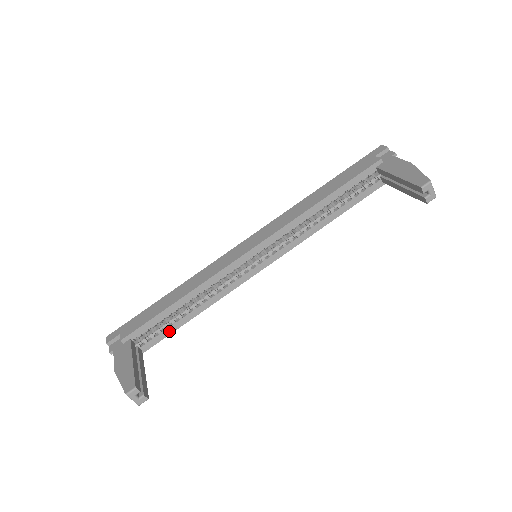
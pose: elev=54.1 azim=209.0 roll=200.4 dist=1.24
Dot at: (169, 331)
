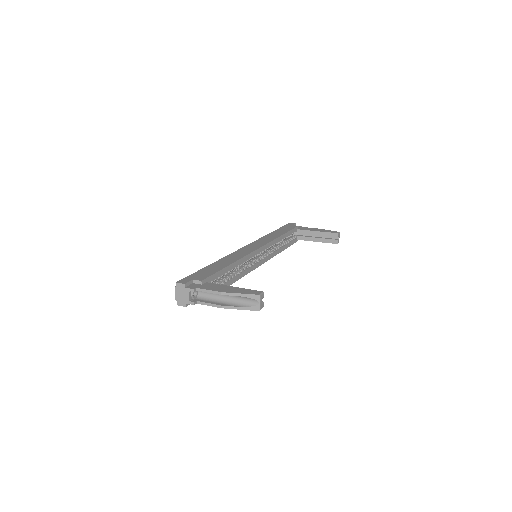
Dot at: occluded
